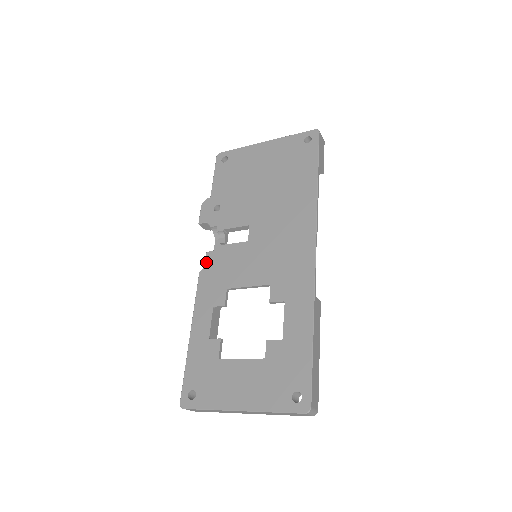
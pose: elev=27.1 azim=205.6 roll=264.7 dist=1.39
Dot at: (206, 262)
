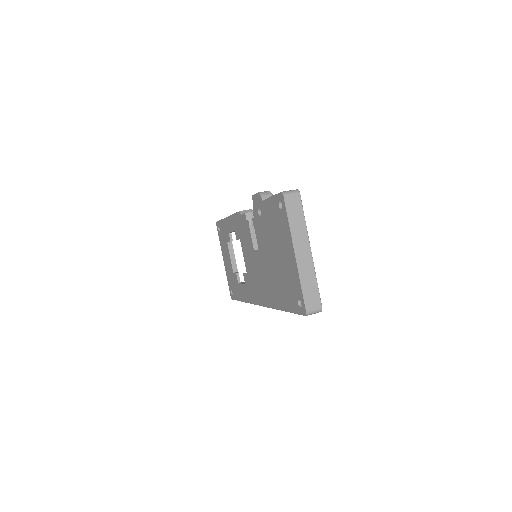
Dot at: (242, 216)
